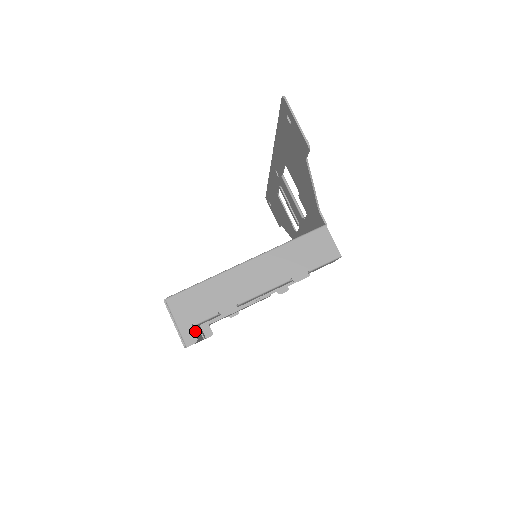
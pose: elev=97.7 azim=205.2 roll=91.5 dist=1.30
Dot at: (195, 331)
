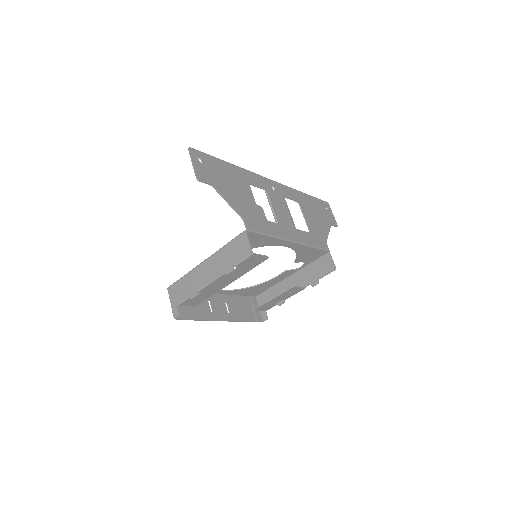
Dot at: (235, 314)
